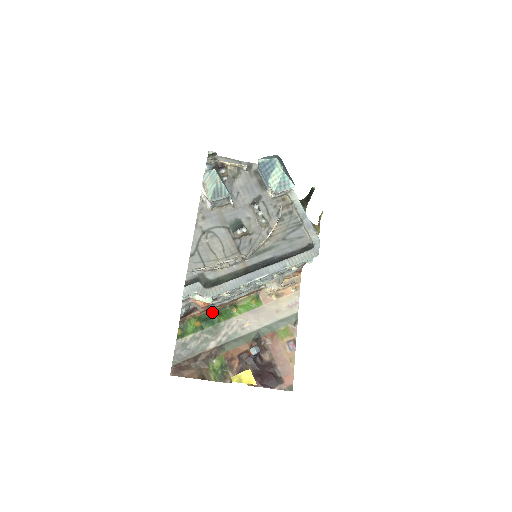
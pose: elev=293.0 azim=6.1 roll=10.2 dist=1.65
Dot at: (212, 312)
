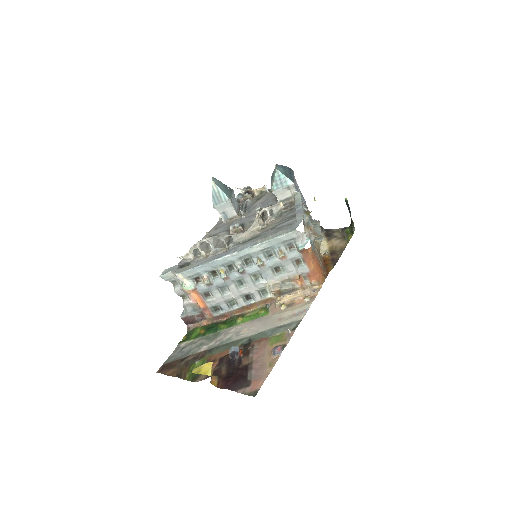
Dot at: (220, 322)
